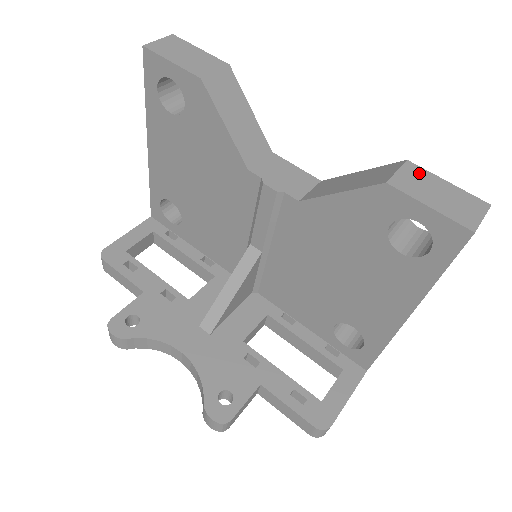
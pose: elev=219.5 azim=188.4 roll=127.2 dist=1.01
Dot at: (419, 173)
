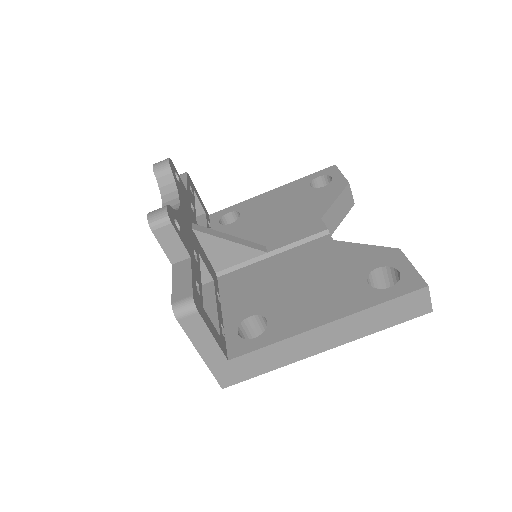
Dot at: occluded
